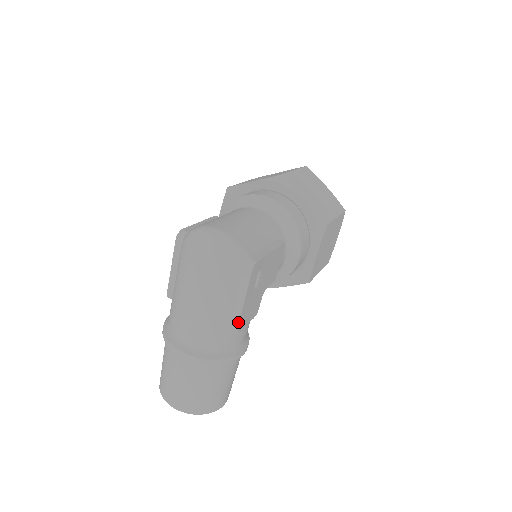
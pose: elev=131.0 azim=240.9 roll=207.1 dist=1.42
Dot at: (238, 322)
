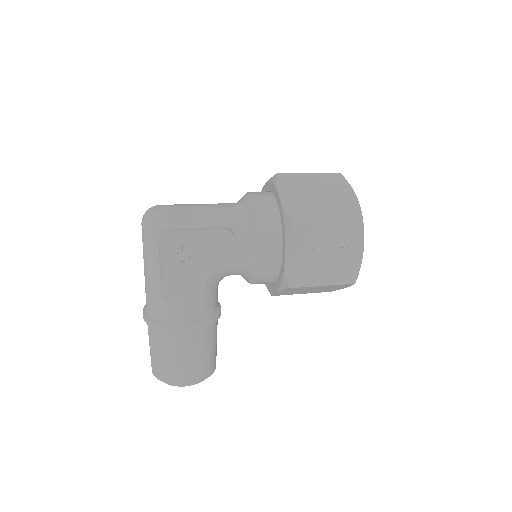
Dot at: (162, 289)
